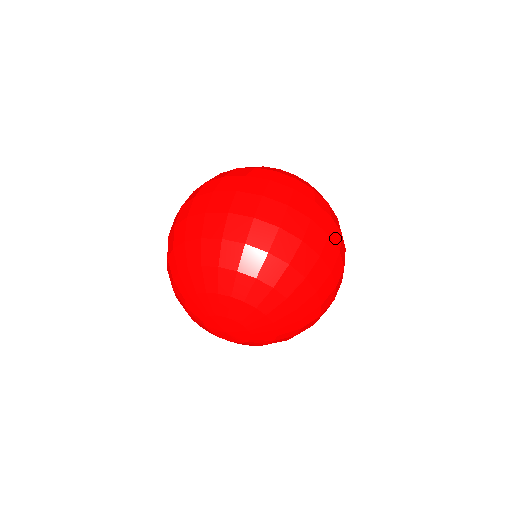
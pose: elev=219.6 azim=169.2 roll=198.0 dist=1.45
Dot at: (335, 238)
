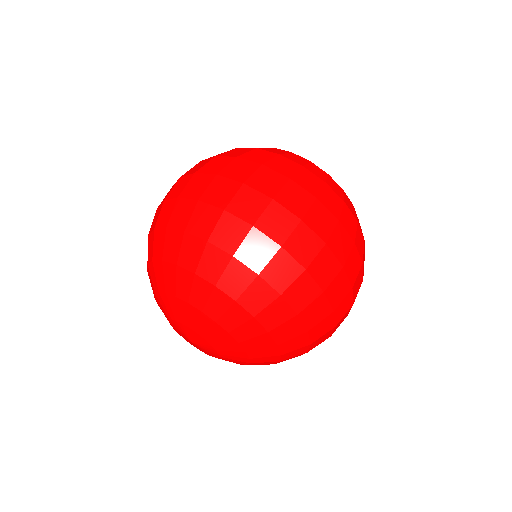
Dot at: occluded
